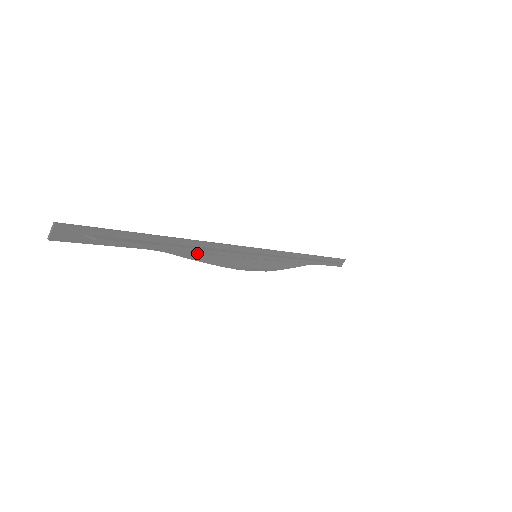
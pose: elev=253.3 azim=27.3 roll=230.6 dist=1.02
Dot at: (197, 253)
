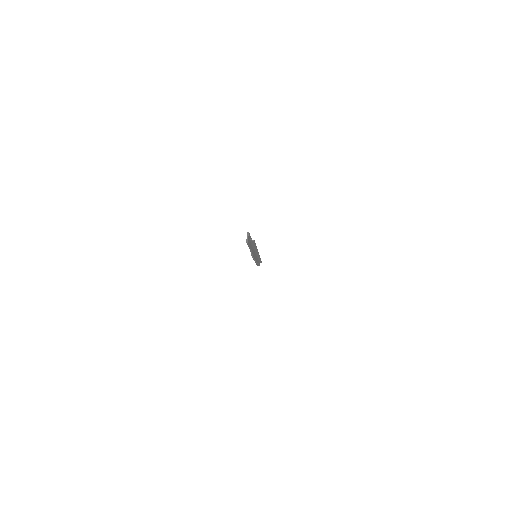
Dot at: (253, 253)
